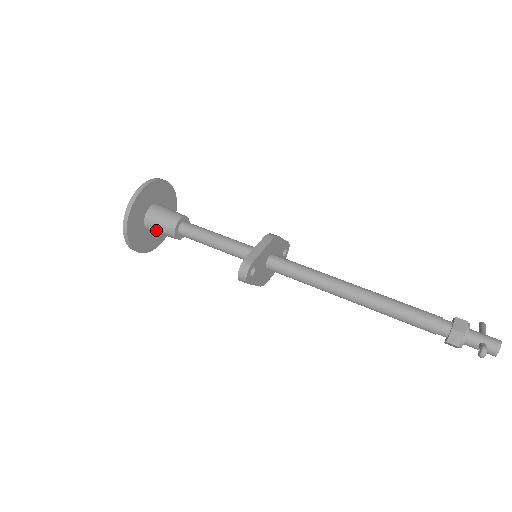
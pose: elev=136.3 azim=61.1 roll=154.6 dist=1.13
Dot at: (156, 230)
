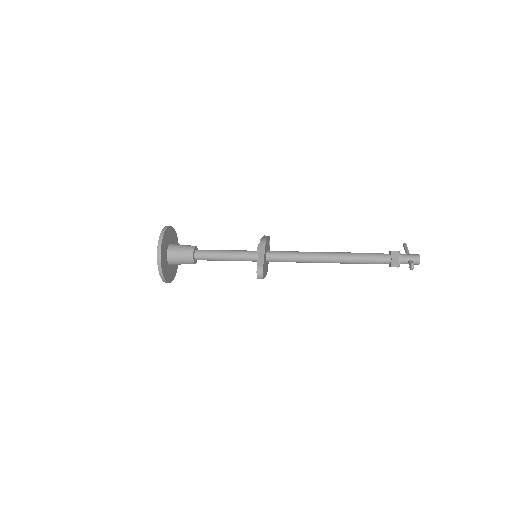
Dot at: (178, 263)
